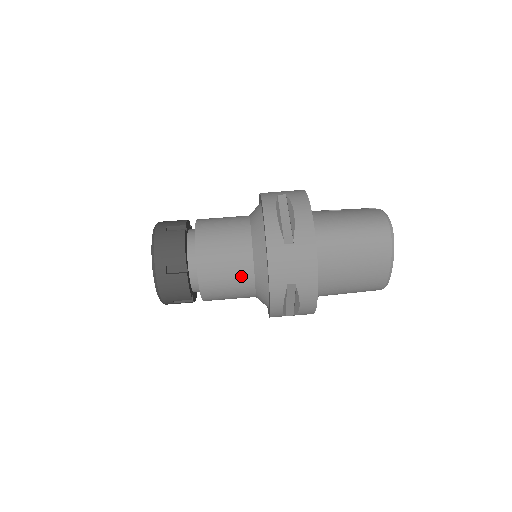
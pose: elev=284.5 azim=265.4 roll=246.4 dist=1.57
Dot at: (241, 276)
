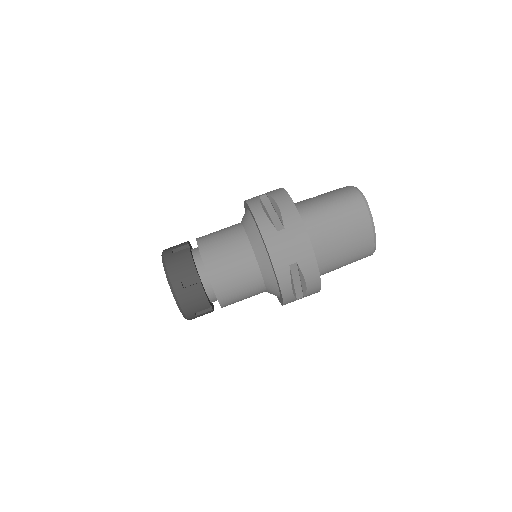
Dot at: (248, 272)
